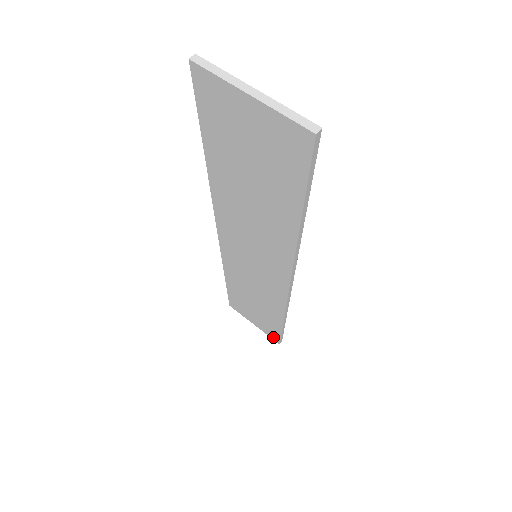
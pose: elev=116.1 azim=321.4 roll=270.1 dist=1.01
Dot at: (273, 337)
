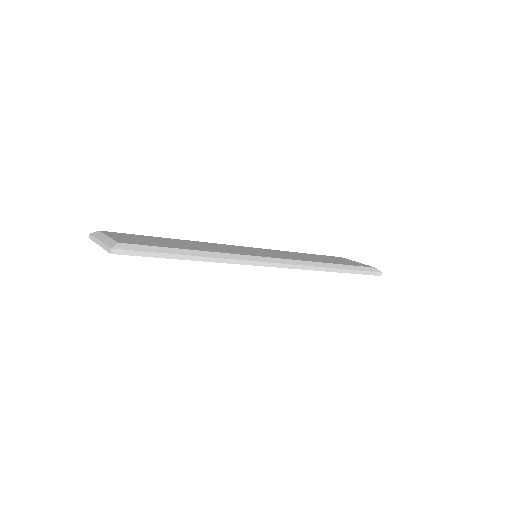
Dot at: occluded
